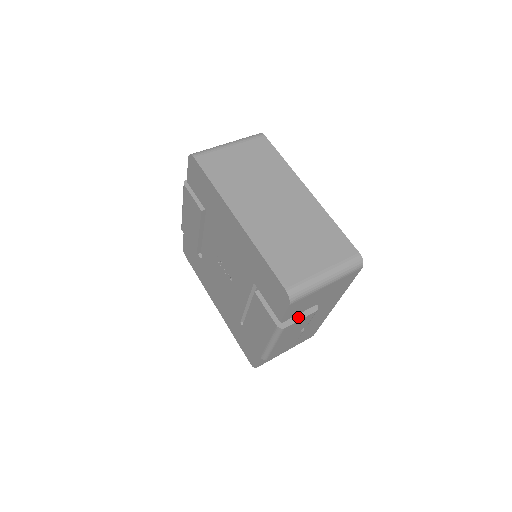
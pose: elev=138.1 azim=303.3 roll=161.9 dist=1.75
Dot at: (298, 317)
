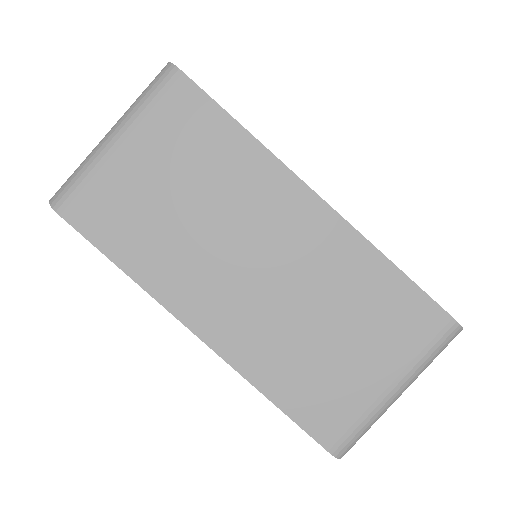
Dot at: occluded
